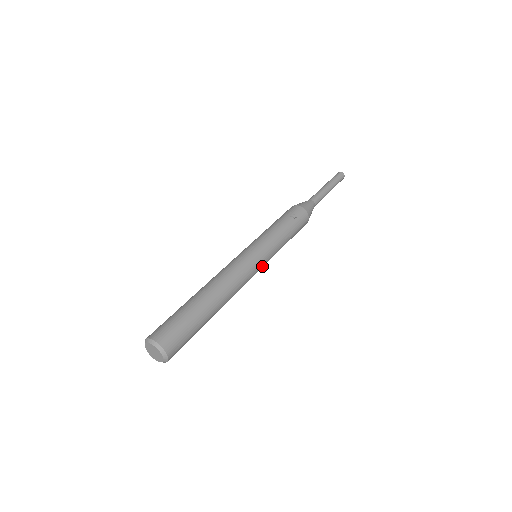
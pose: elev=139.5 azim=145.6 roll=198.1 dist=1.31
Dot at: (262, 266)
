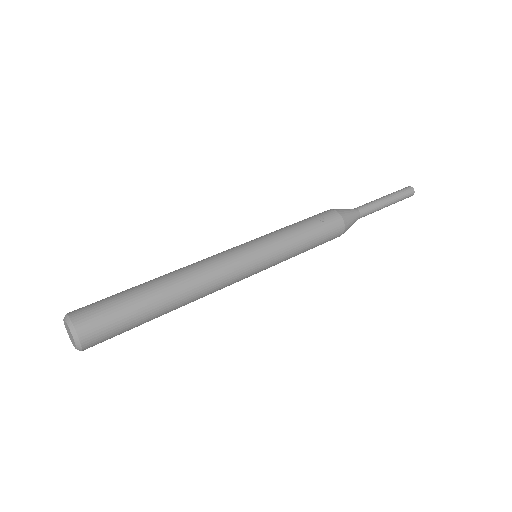
Dot at: (258, 268)
